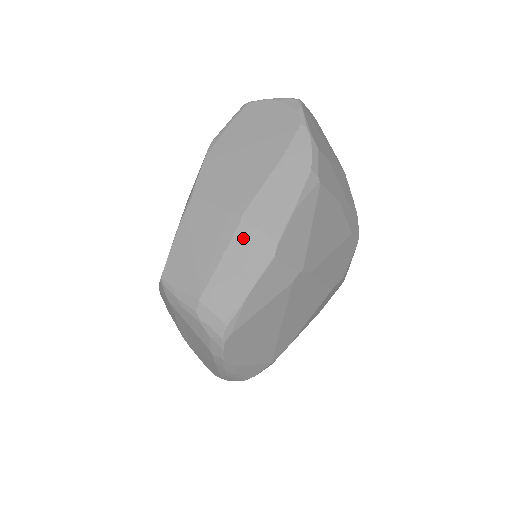
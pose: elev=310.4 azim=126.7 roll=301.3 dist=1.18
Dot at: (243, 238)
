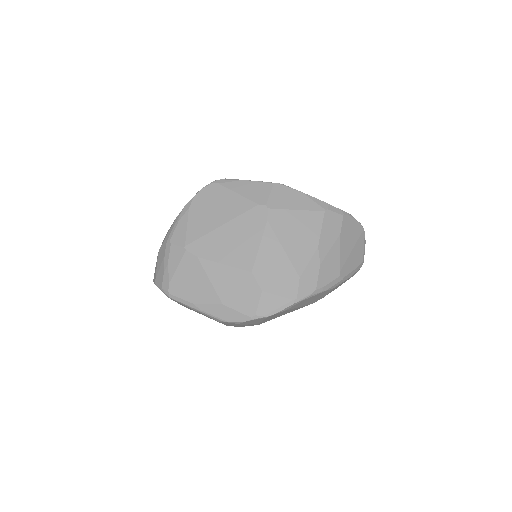
Dot at: occluded
